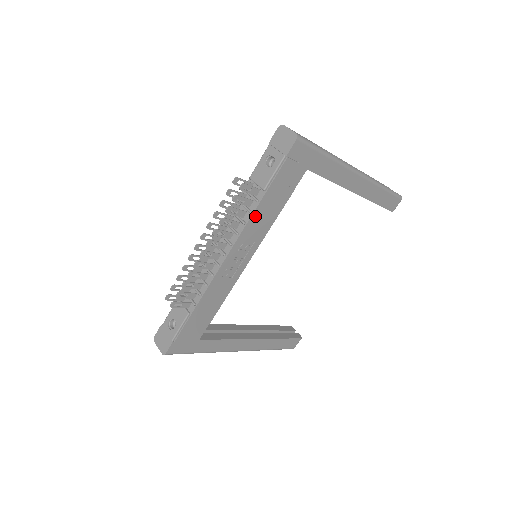
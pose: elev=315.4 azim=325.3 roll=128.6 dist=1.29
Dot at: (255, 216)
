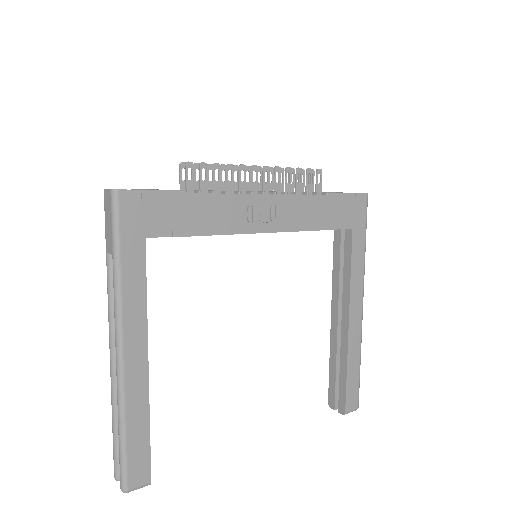
Dot at: (307, 200)
